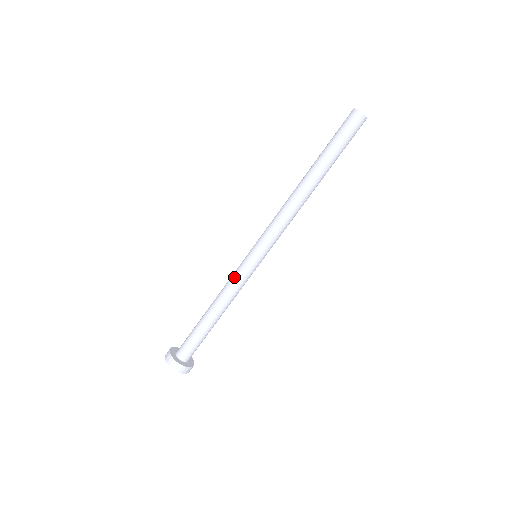
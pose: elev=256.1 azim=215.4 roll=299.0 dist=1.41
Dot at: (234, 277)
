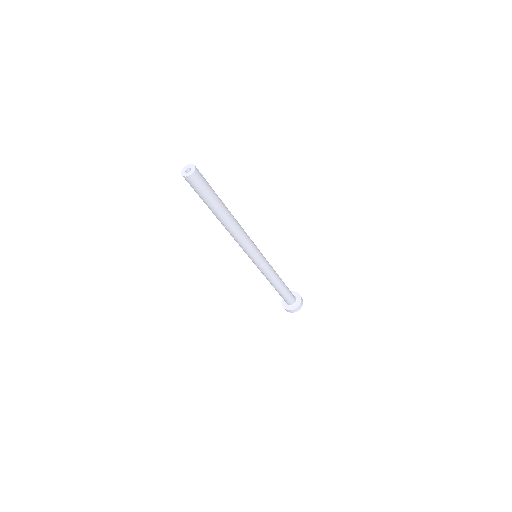
Dot at: occluded
